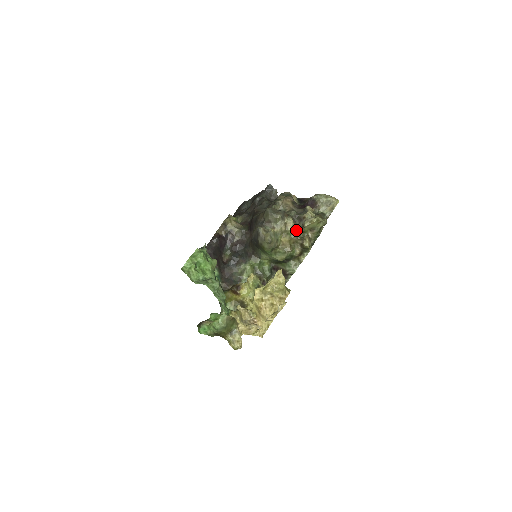
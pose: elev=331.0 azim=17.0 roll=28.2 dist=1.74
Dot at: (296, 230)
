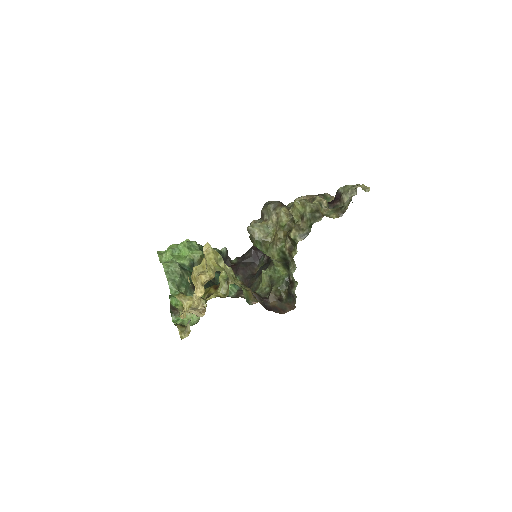
Dot at: (288, 221)
